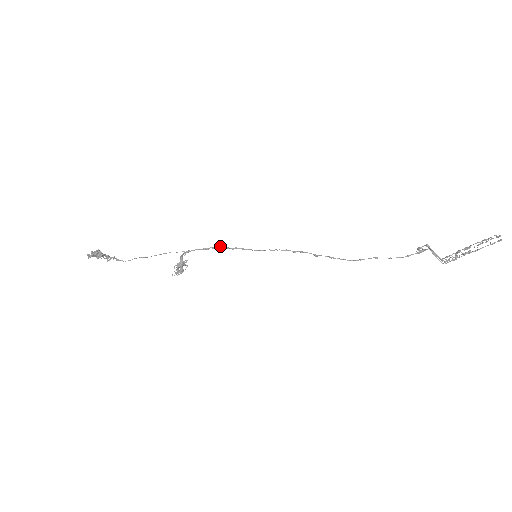
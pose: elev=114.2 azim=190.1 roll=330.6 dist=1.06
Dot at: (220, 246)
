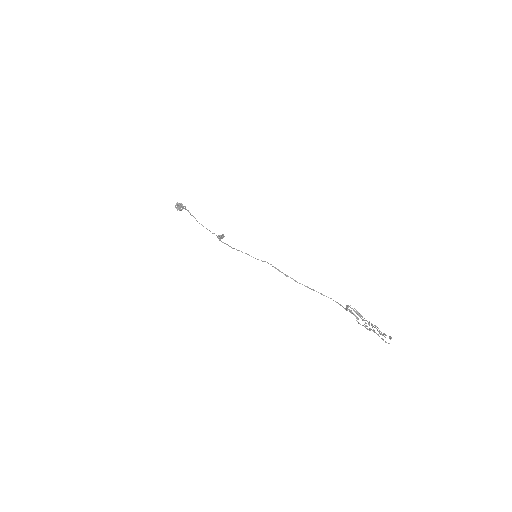
Dot at: occluded
